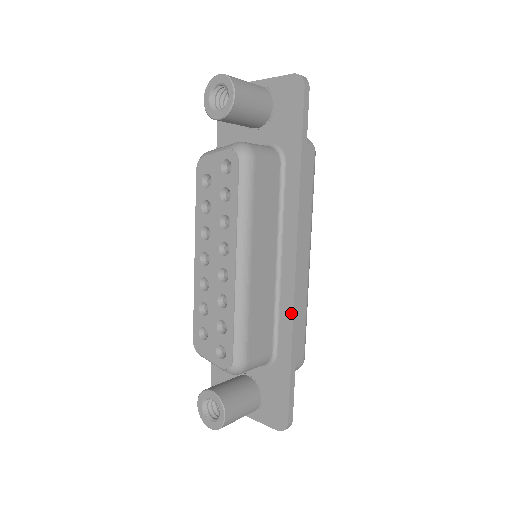
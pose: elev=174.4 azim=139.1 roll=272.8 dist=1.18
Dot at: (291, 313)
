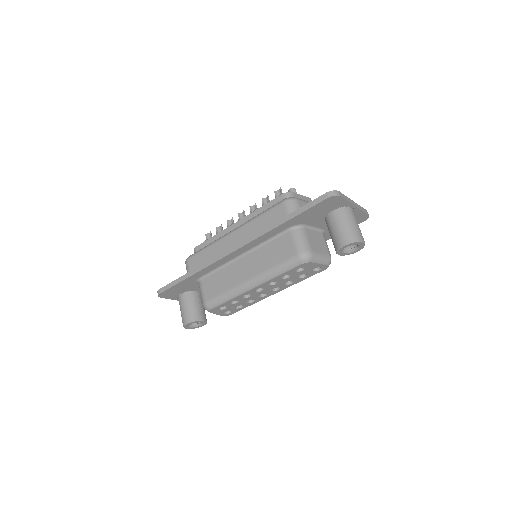
Dot at: occluded
